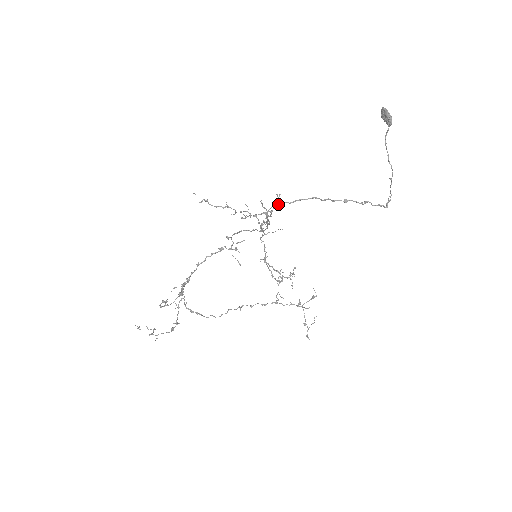
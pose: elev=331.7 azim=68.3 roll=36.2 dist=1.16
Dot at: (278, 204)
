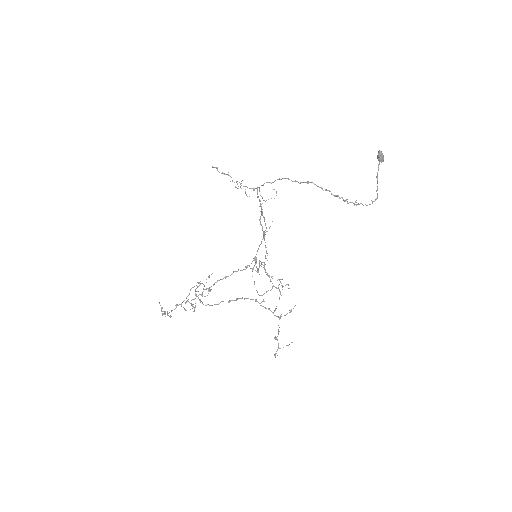
Dot at: (264, 183)
